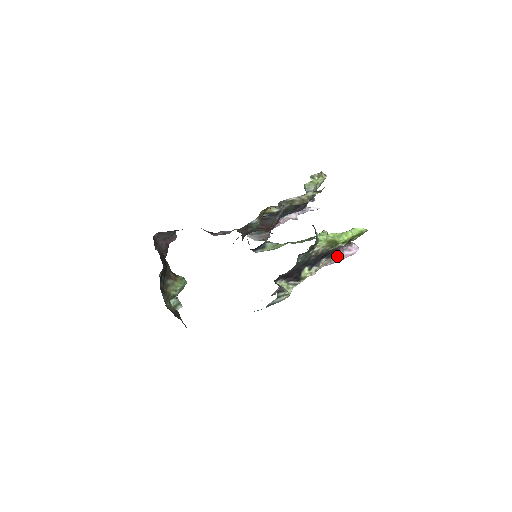
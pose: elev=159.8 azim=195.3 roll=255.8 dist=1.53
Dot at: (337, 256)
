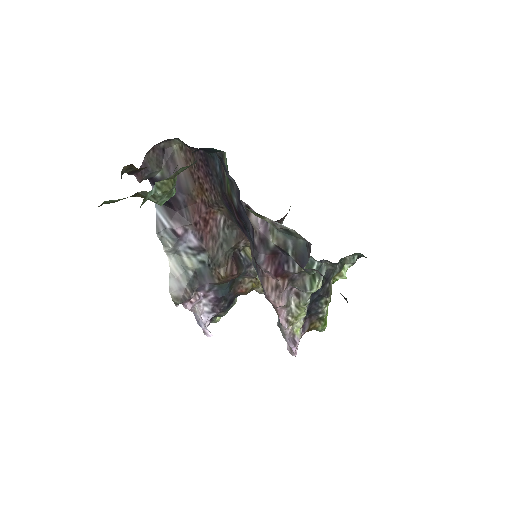
Dot at: (299, 334)
